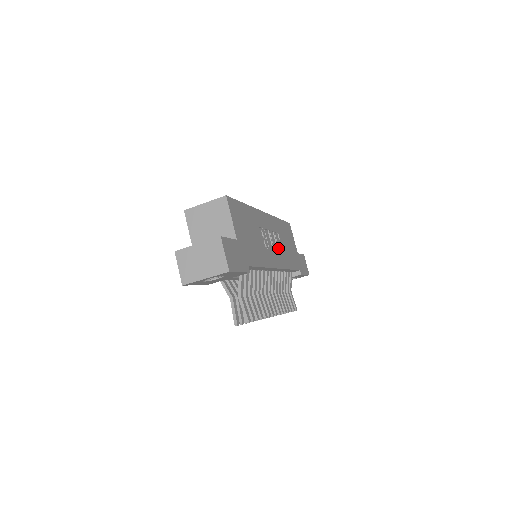
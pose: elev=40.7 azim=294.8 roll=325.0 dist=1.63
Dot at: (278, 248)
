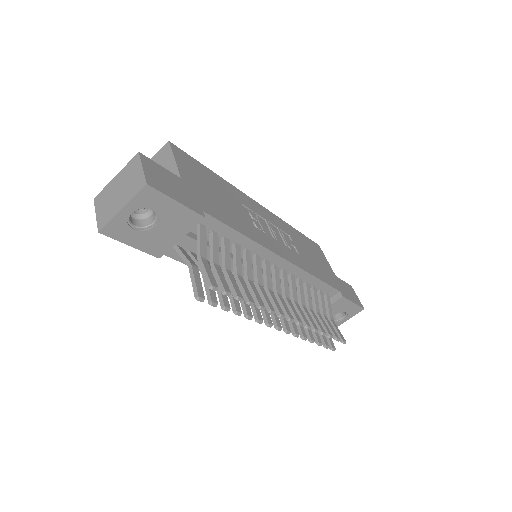
Dot at: (287, 245)
